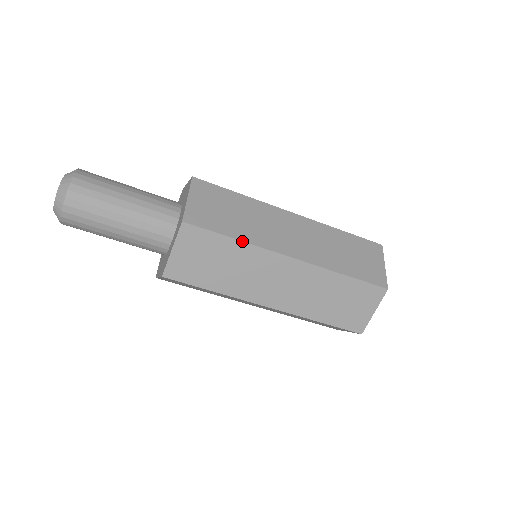
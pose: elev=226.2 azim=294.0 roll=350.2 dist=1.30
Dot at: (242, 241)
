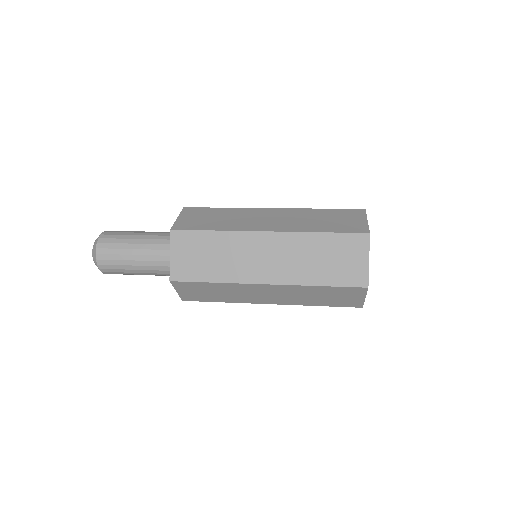
Dot at: (228, 302)
